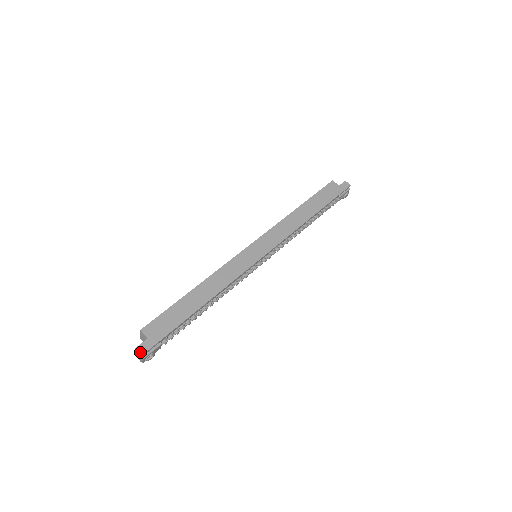
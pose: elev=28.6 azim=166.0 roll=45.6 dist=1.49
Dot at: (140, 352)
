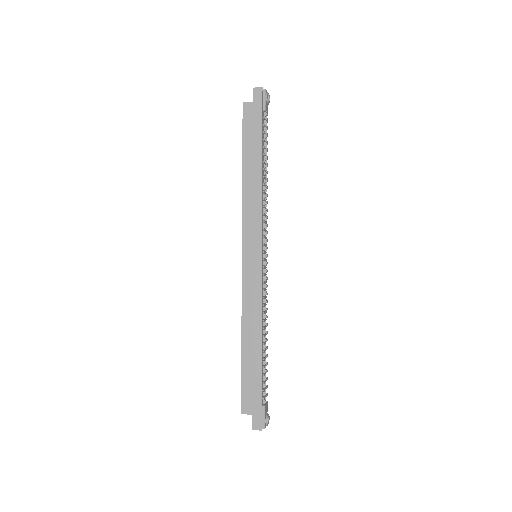
Dot at: (258, 429)
